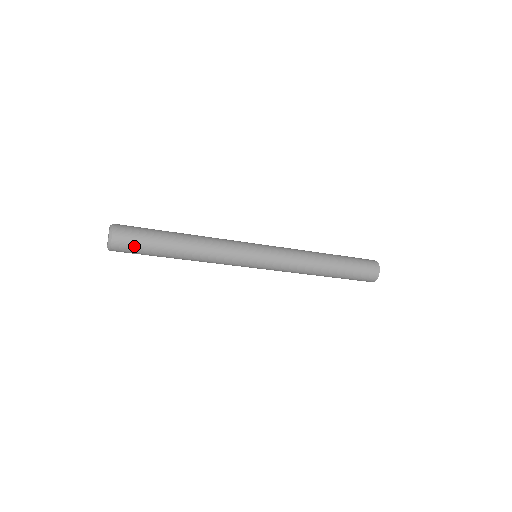
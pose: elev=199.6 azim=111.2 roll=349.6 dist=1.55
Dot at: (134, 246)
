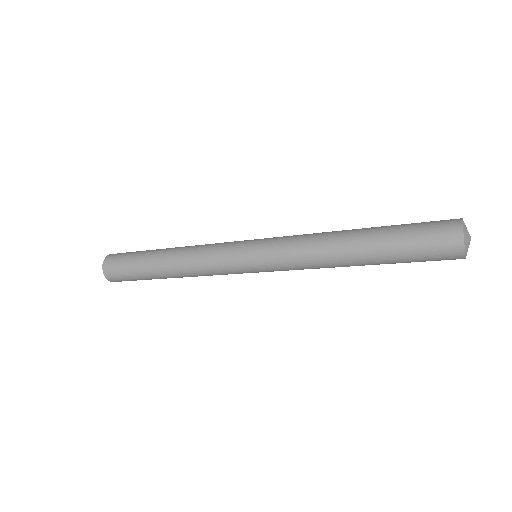
Dot at: (122, 274)
